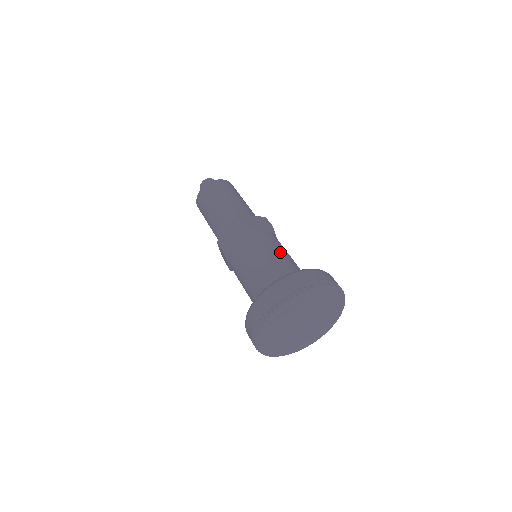
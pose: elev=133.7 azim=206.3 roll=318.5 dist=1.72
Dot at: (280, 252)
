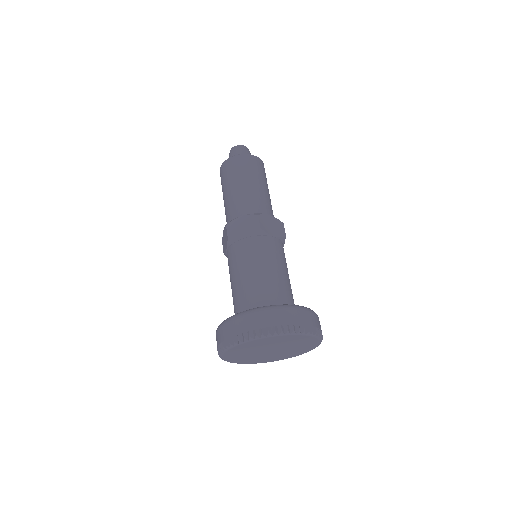
Dot at: (283, 270)
